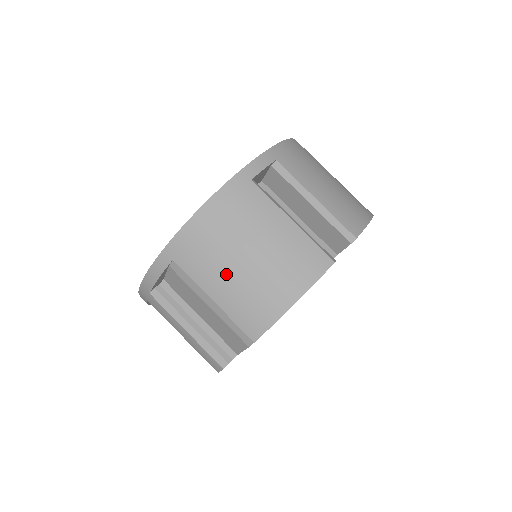
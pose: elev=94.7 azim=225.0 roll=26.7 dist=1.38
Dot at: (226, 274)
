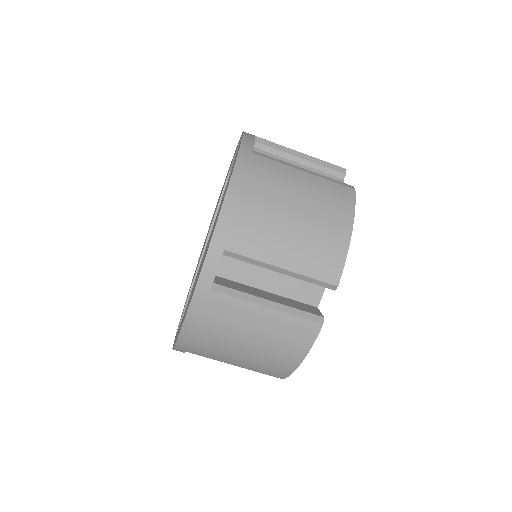
Dot at: (233, 357)
